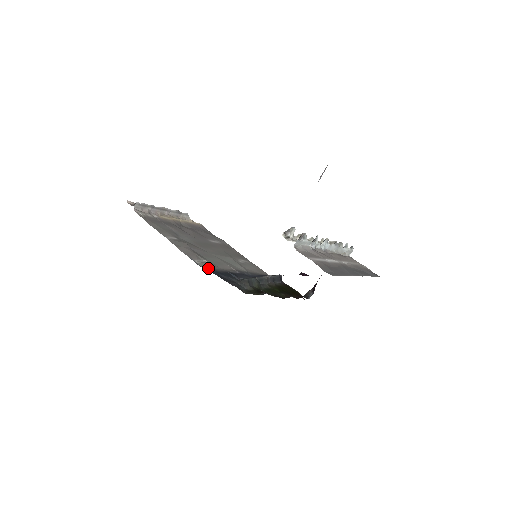
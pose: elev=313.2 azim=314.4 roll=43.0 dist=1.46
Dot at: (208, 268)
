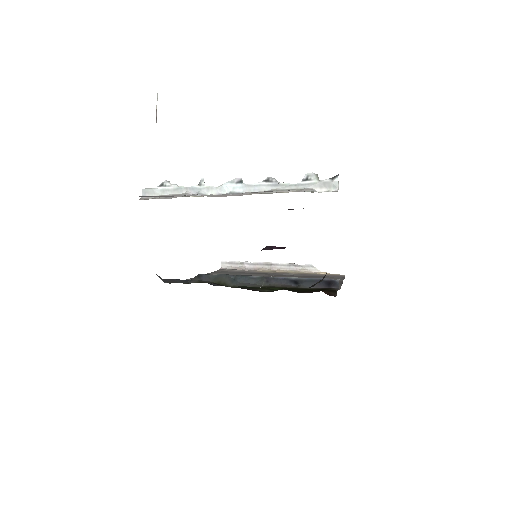
Dot at: occluded
